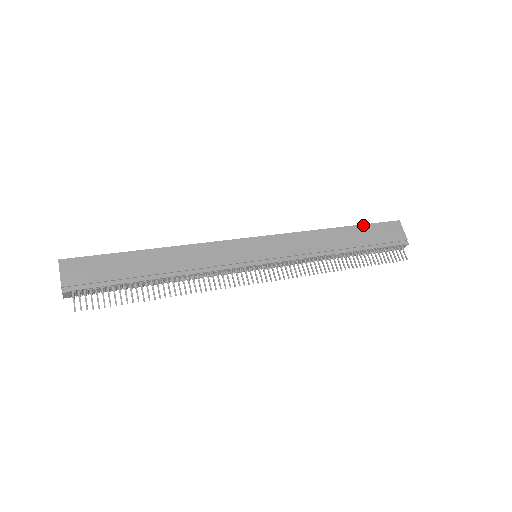
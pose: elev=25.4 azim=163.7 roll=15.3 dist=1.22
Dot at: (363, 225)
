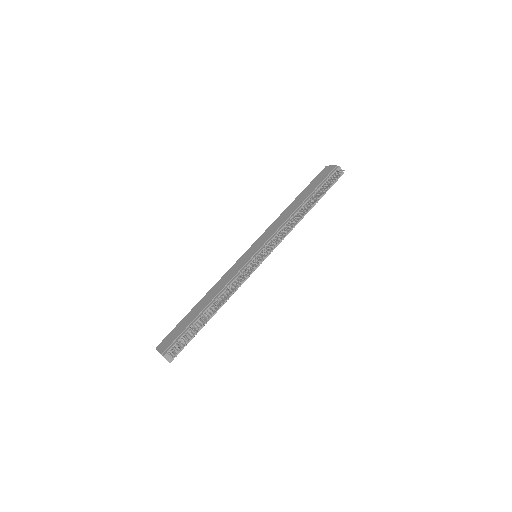
Dot at: (305, 188)
